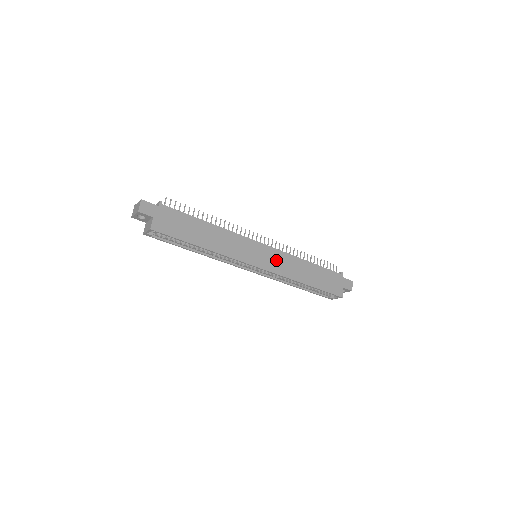
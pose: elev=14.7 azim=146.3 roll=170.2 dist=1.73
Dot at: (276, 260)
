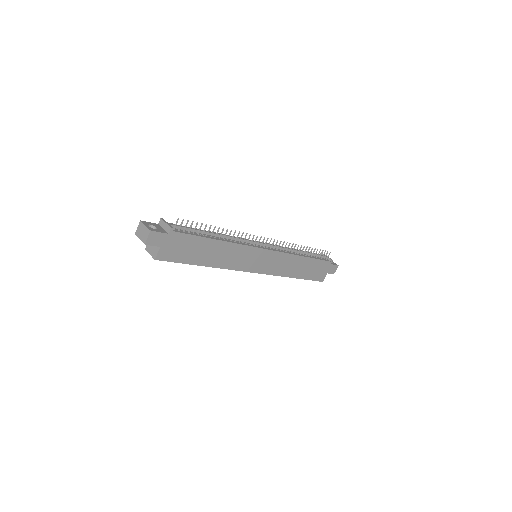
Dot at: (274, 262)
